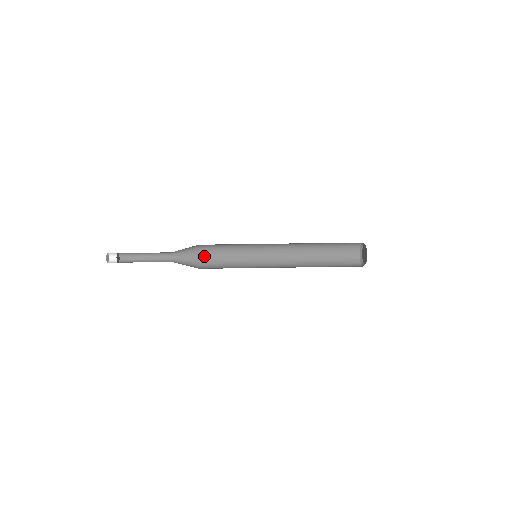
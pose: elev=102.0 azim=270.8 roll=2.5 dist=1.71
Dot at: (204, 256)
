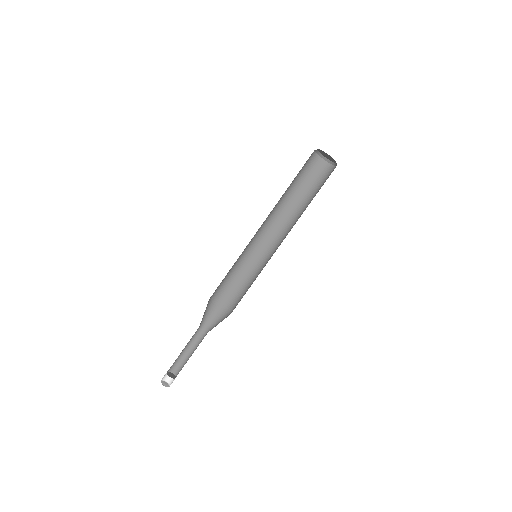
Dot at: (230, 306)
